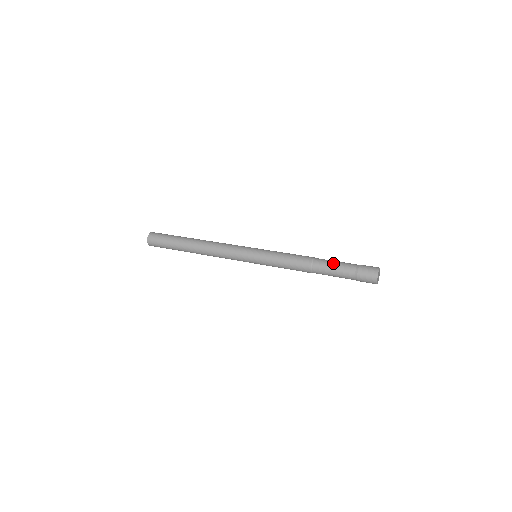
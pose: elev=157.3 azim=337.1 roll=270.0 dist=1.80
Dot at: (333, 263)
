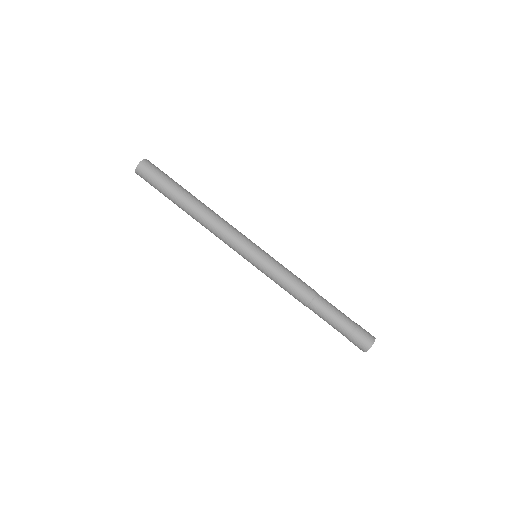
Dot at: (332, 314)
